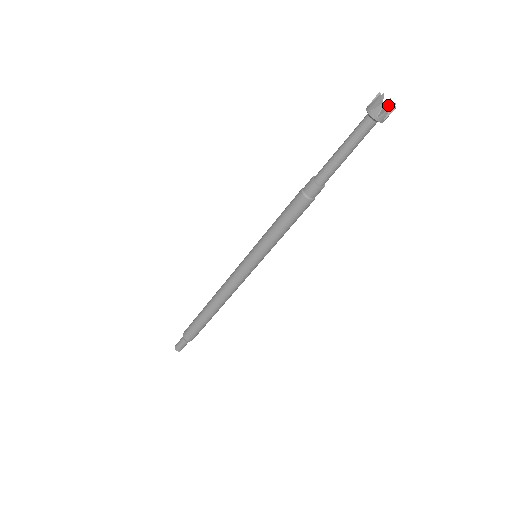
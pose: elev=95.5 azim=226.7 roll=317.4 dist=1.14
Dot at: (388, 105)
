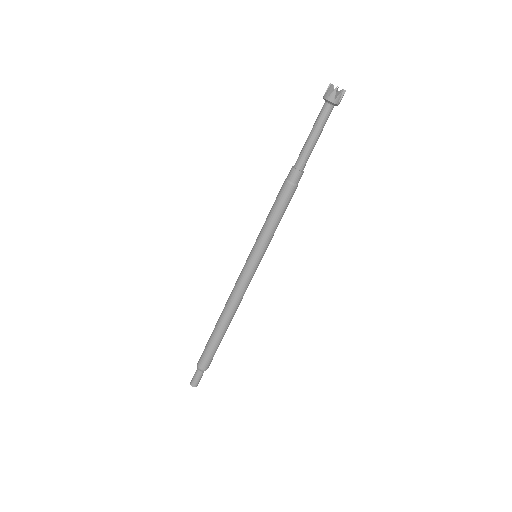
Dot at: (340, 92)
